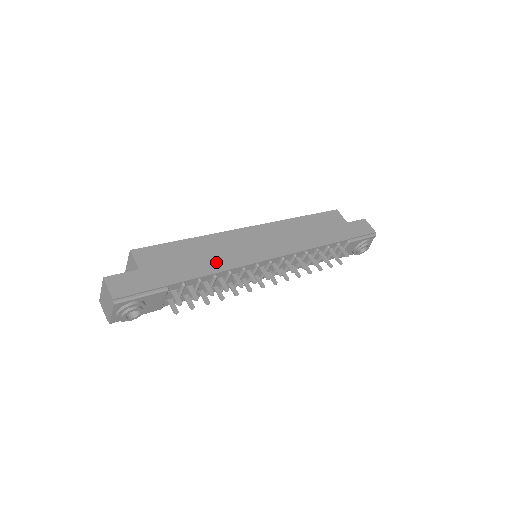
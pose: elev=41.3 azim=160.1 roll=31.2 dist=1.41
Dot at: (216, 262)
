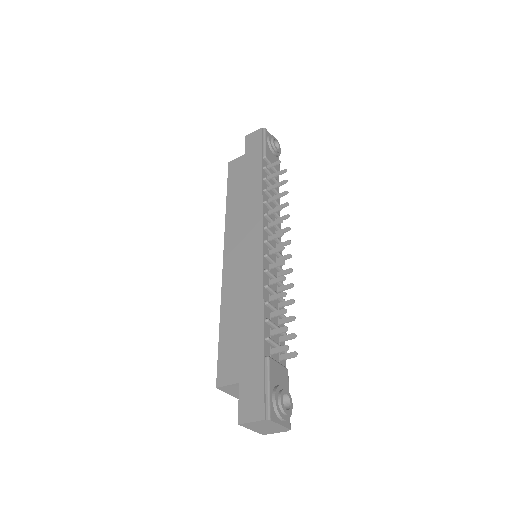
Dot at: (252, 299)
